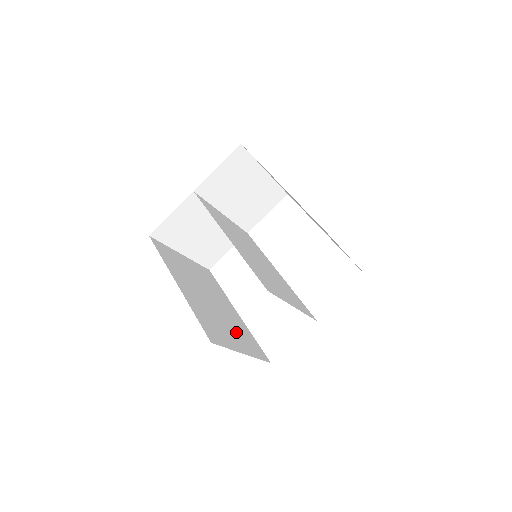
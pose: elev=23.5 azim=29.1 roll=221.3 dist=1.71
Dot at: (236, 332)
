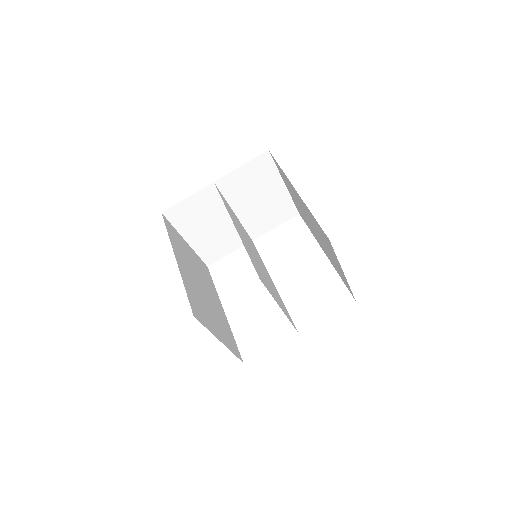
Dot at: (218, 323)
